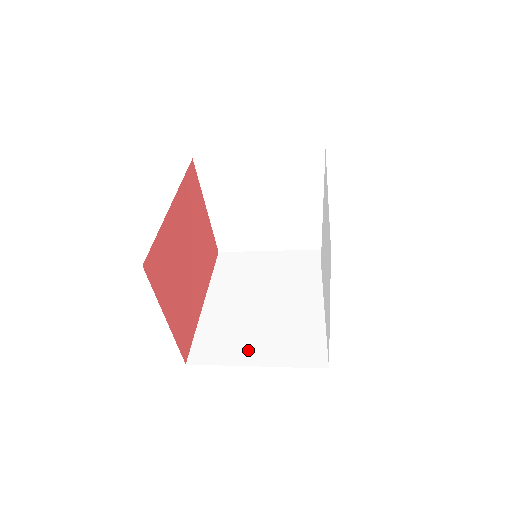
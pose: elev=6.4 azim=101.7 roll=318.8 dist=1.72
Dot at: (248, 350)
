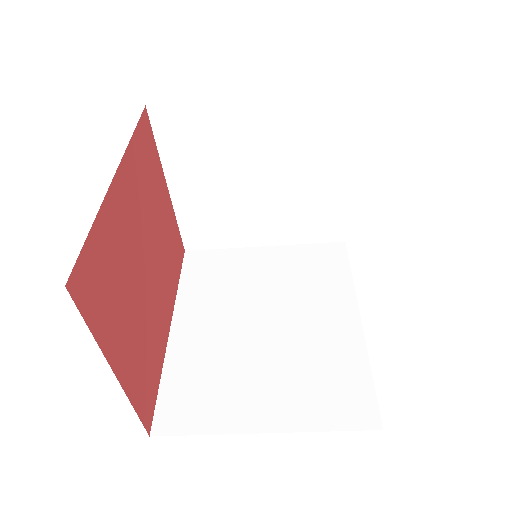
Dot at: (249, 405)
